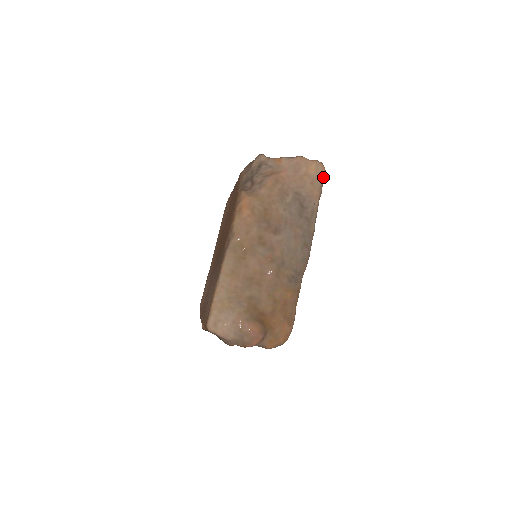
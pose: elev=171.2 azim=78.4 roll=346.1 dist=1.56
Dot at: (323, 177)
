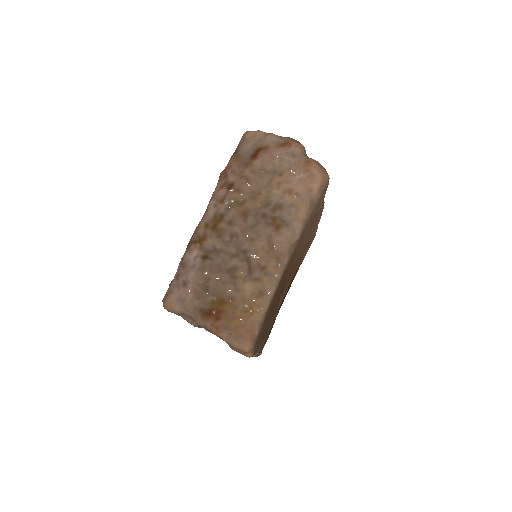
Dot at: occluded
